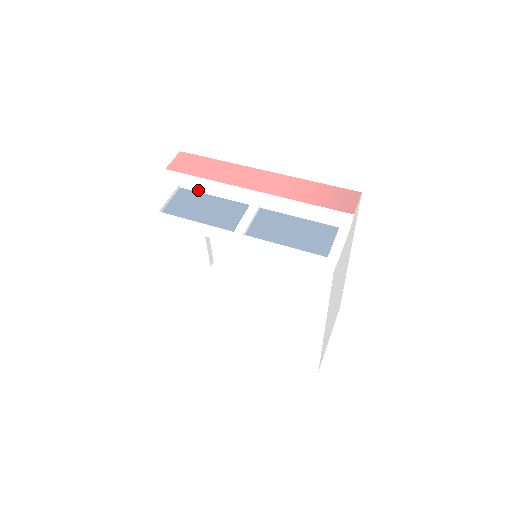
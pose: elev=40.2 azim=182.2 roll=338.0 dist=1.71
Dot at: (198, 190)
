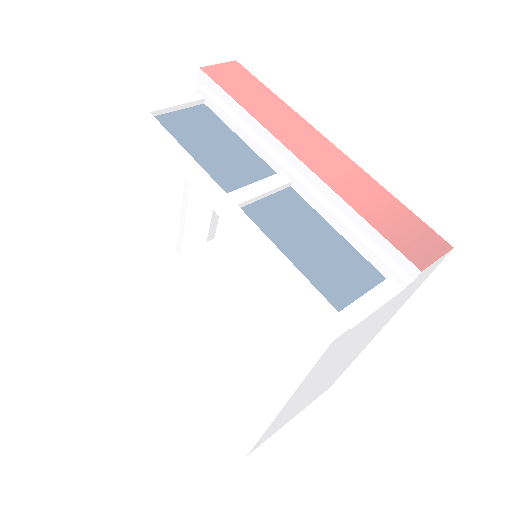
Dot at: (224, 118)
